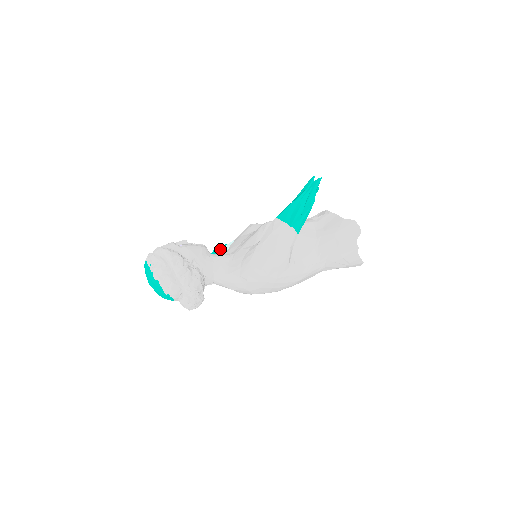
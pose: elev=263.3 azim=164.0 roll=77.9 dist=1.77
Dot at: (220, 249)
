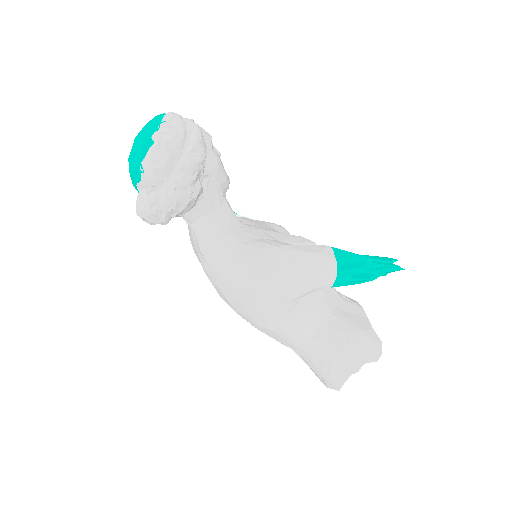
Dot at: occluded
